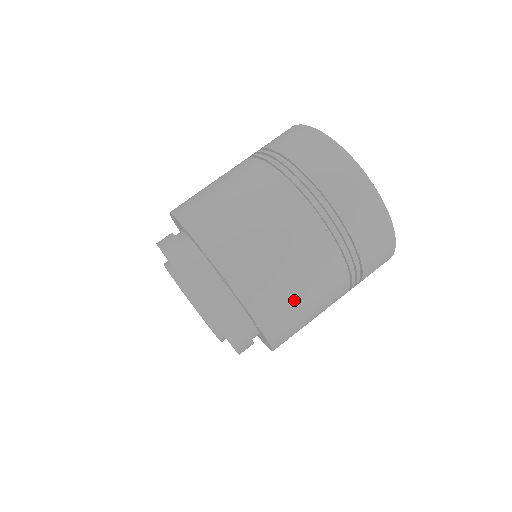
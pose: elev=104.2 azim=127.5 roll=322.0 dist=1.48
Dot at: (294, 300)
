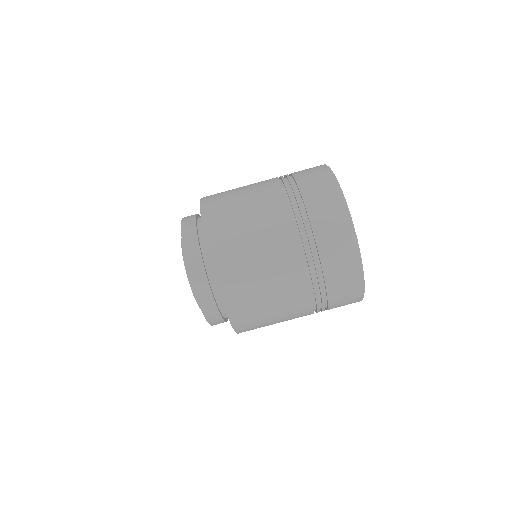
Dot at: (264, 315)
